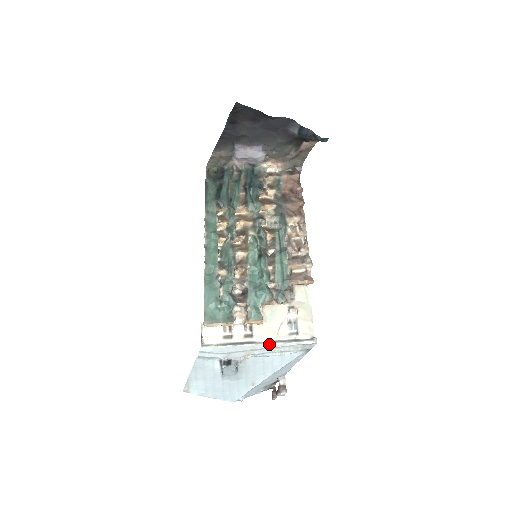
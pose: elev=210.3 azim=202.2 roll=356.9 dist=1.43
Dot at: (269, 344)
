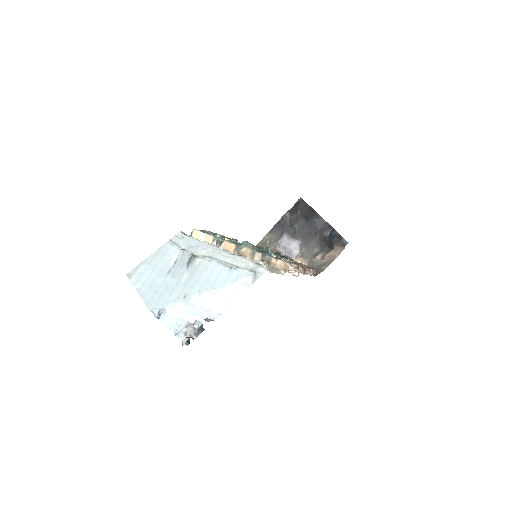
Dot at: (229, 252)
